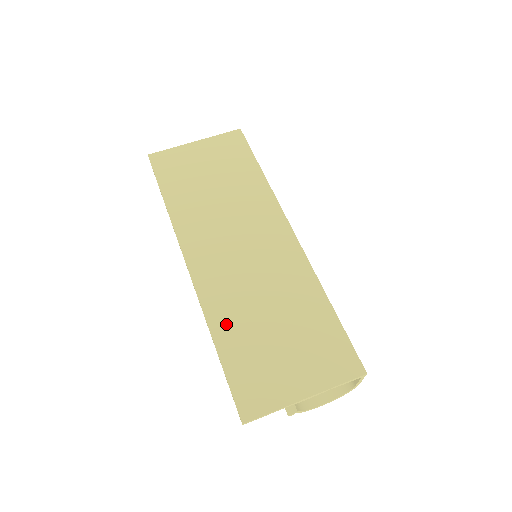
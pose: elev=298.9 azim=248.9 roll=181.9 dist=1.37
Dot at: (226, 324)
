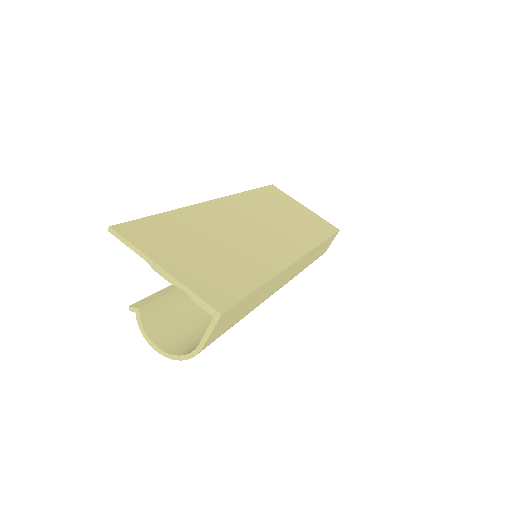
Dot at: (188, 219)
